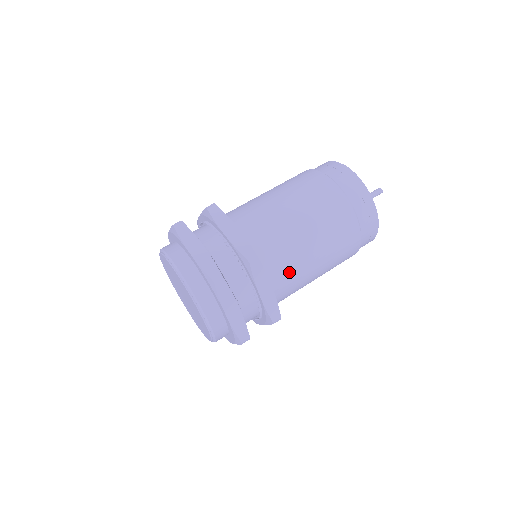
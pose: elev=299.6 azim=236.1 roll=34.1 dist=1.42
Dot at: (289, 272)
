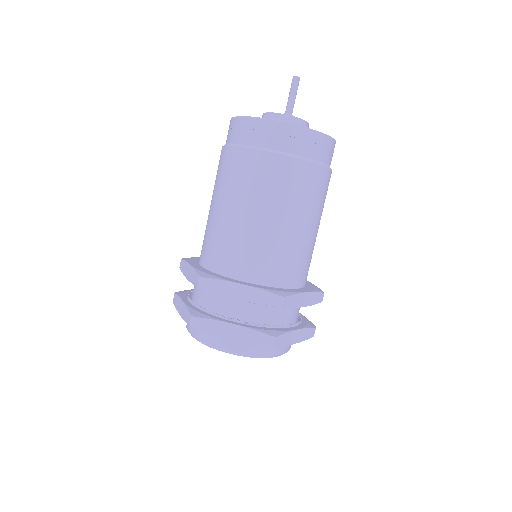
Dot at: (304, 262)
